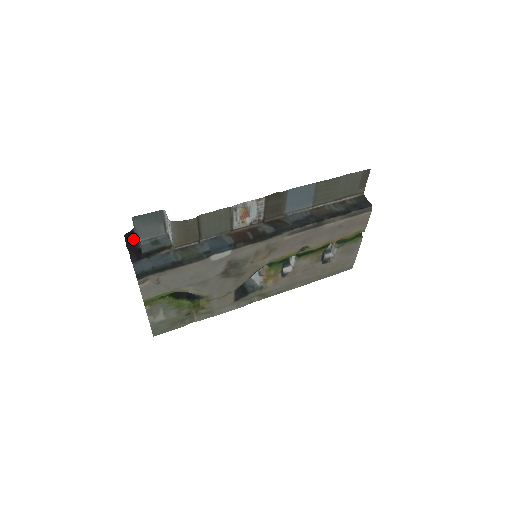
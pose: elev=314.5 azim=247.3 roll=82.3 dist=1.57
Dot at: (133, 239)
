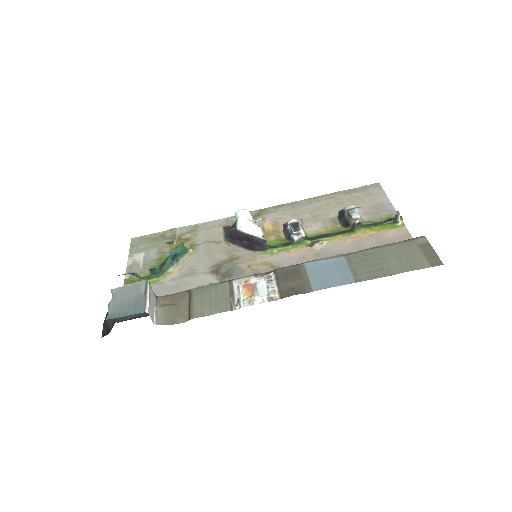
Dot at: occluded
